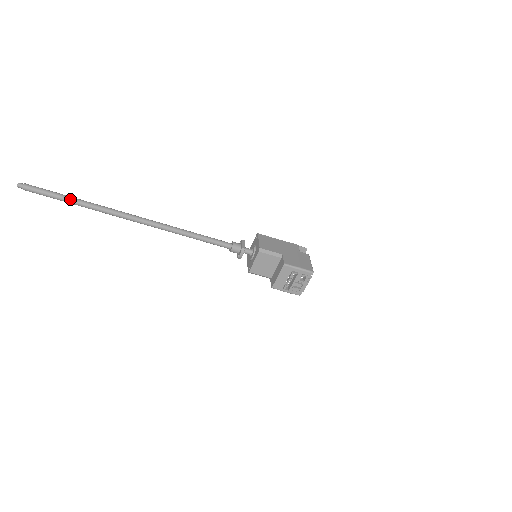
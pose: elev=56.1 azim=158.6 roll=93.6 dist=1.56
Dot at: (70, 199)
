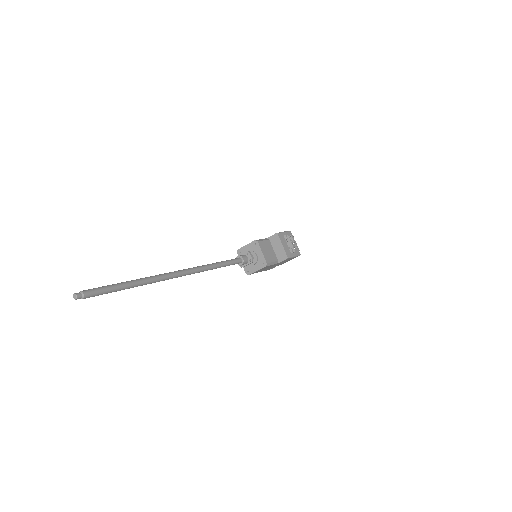
Dot at: (125, 282)
